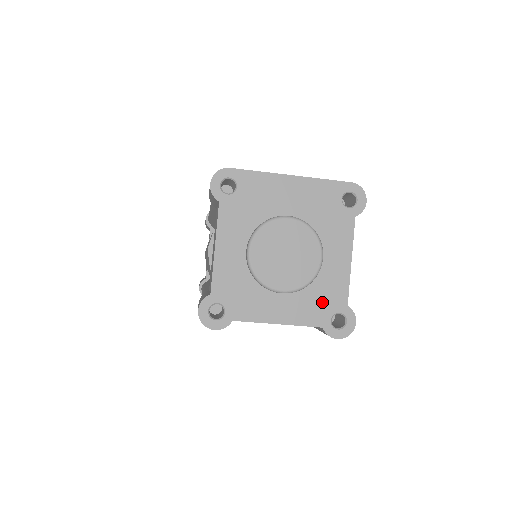
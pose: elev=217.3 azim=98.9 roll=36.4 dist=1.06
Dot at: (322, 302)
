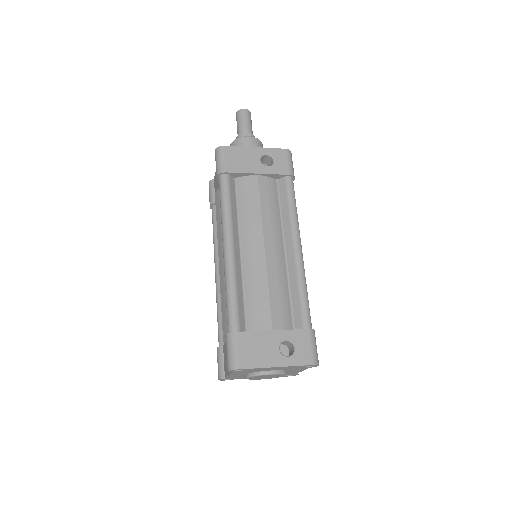
Dot at: occluded
